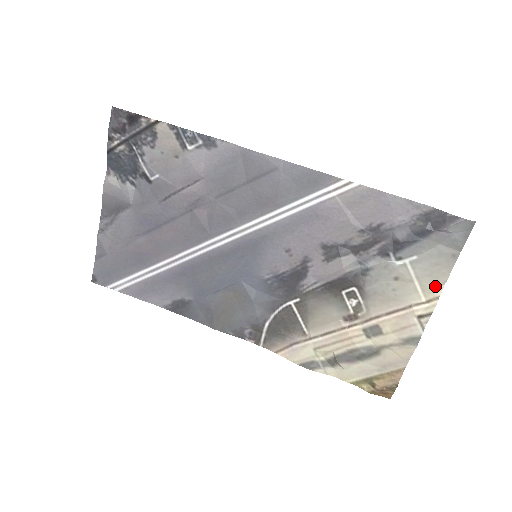
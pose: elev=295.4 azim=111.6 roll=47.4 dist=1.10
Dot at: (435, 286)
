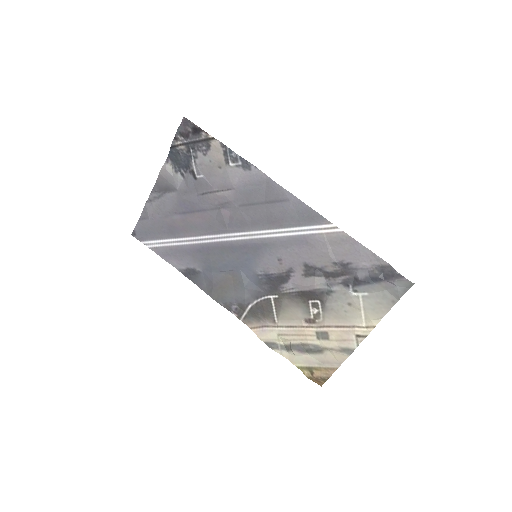
Dot at: (374, 318)
